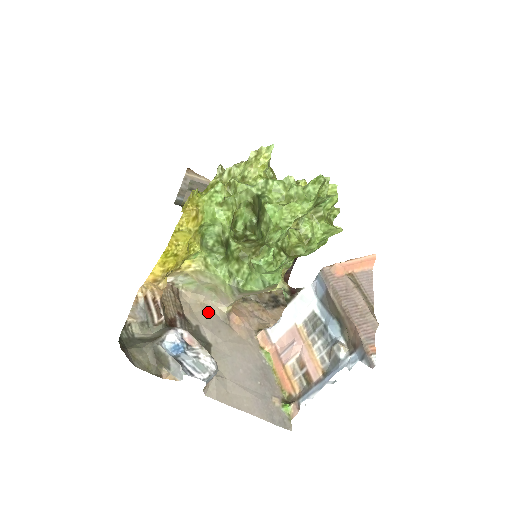
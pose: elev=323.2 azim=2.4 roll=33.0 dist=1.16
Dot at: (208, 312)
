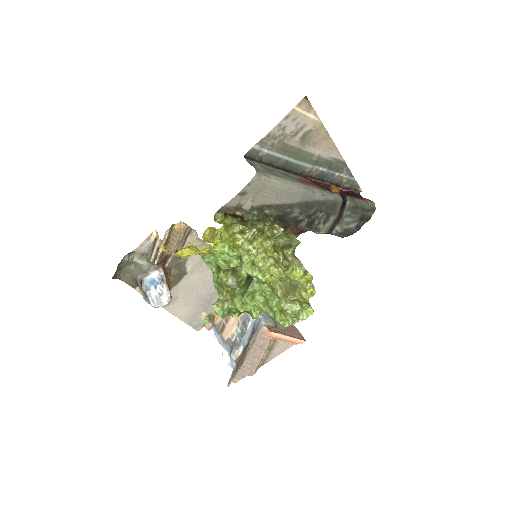
Dot at: occluded
